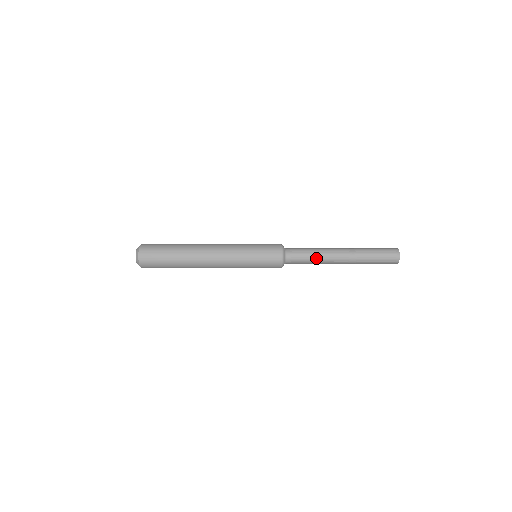
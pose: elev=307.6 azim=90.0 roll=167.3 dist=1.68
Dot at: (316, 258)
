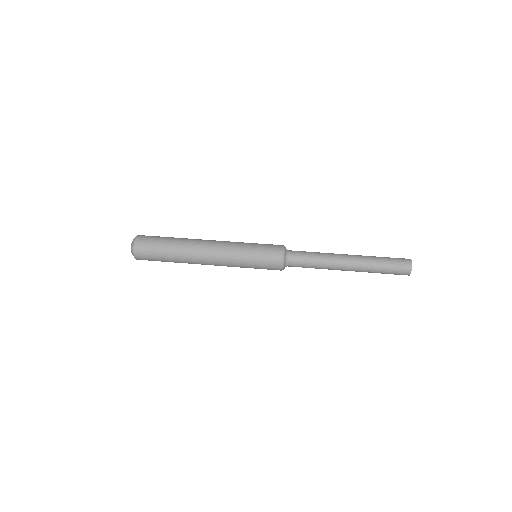
Dot at: (319, 267)
